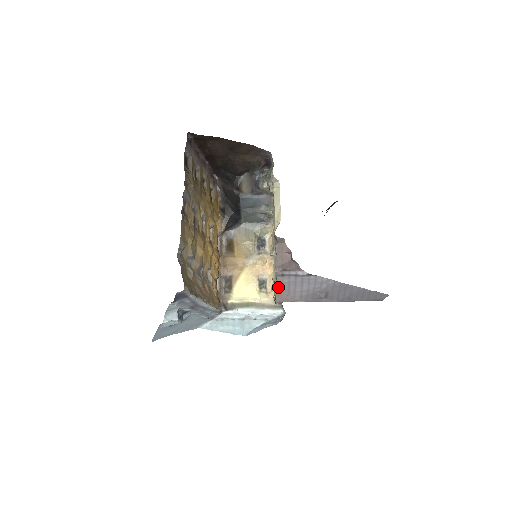
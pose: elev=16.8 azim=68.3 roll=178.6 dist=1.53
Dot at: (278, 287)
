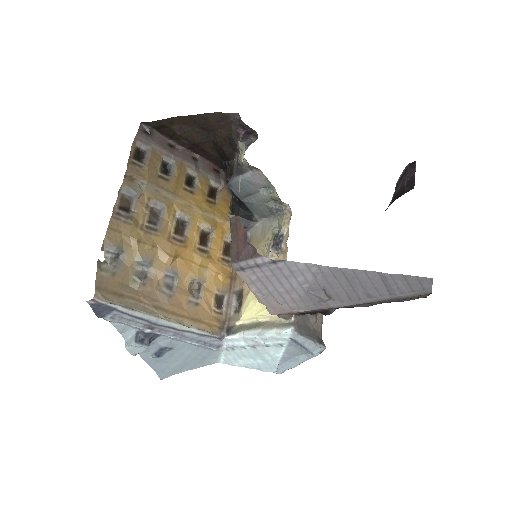
Dot at: (253, 289)
